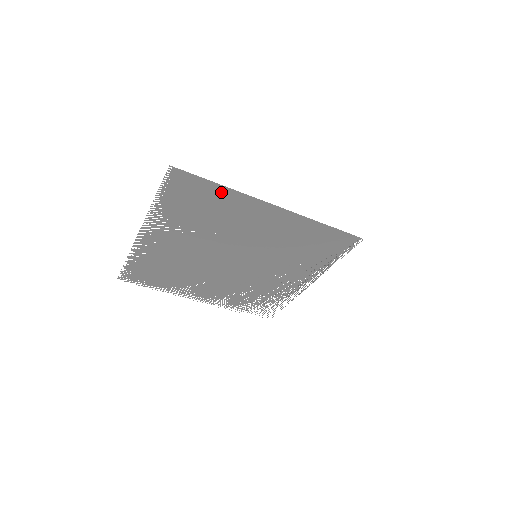
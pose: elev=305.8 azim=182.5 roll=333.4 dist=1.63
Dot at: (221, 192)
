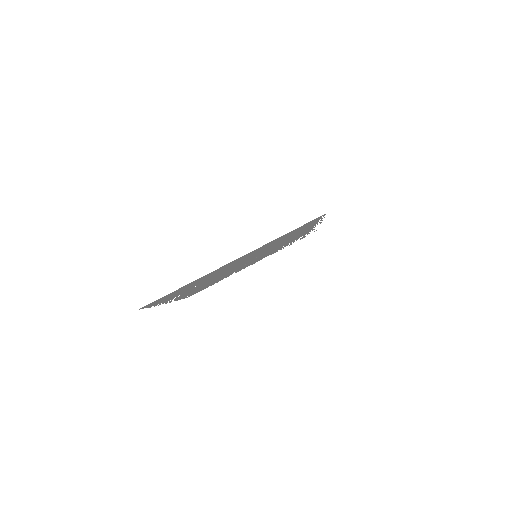
Dot at: occluded
